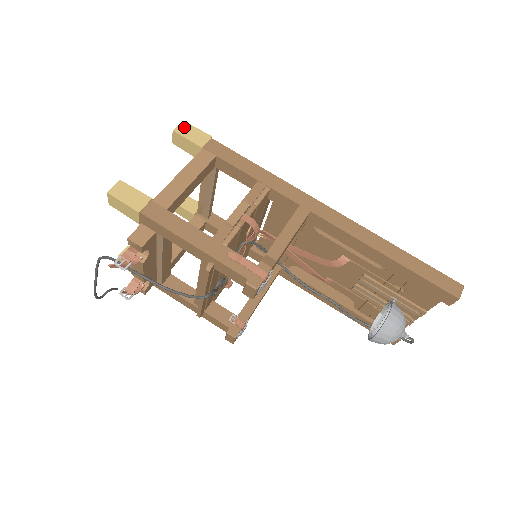
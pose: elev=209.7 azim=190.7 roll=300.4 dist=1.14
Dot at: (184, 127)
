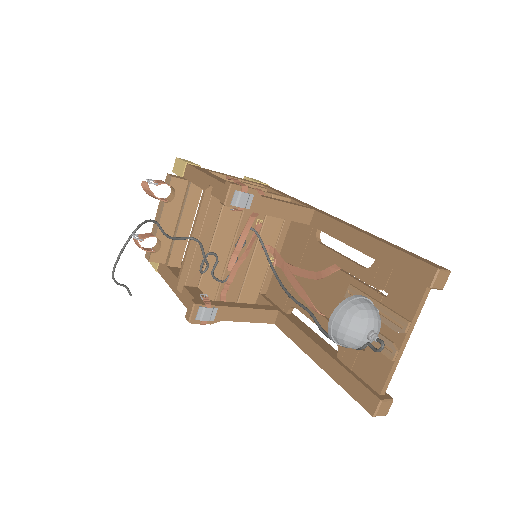
Dot at: occluded
